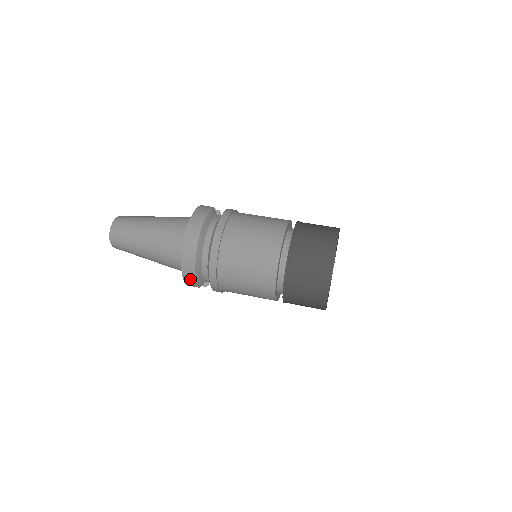
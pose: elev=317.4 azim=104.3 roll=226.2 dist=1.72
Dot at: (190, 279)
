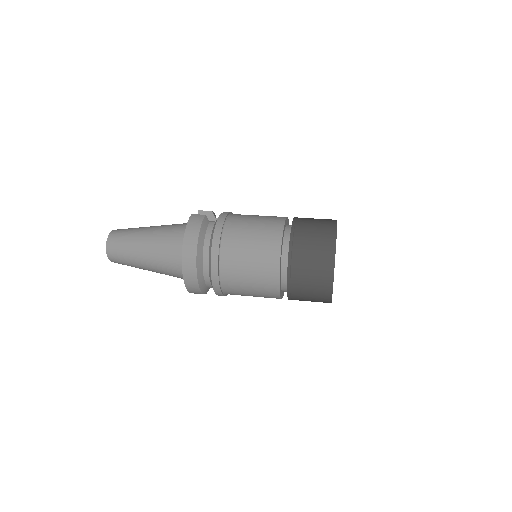
Dot at: (195, 291)
